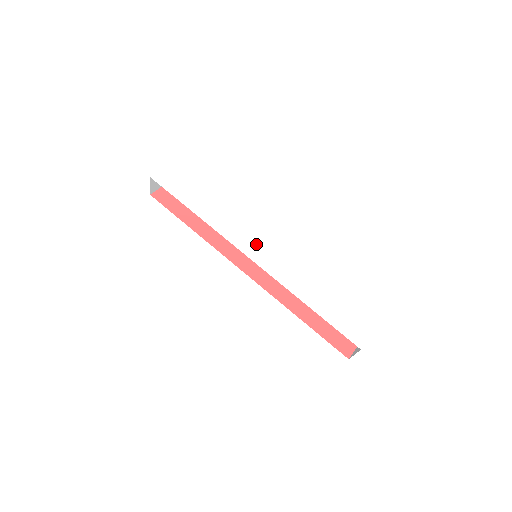
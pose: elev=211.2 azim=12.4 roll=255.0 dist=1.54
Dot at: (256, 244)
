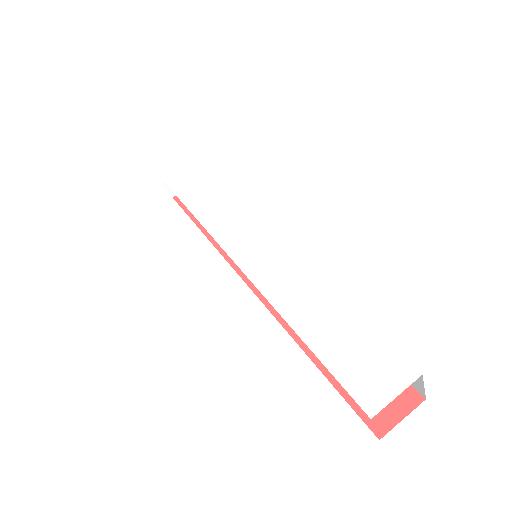
Dot at: (247, 236)
